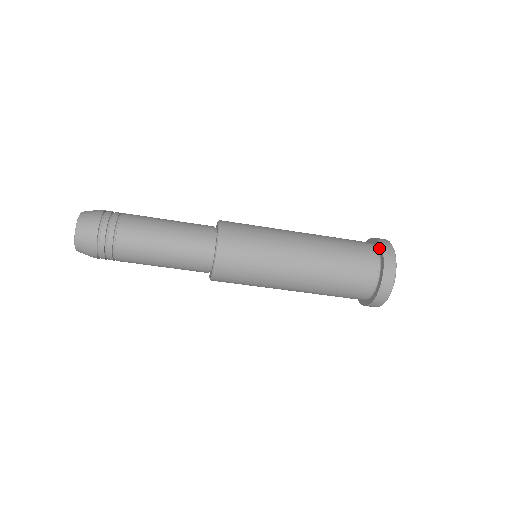
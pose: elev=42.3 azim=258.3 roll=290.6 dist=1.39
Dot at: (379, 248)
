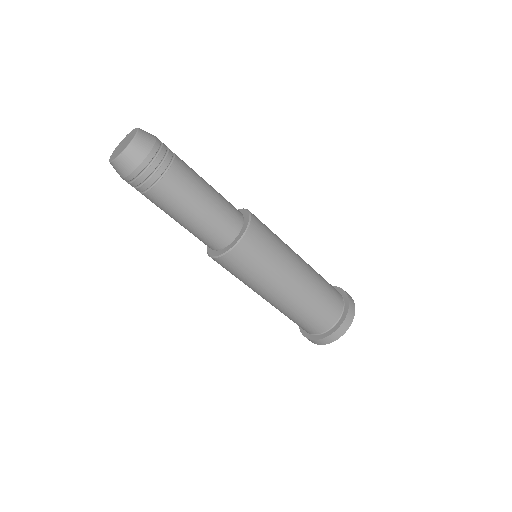
Dot at: (346, 307)
